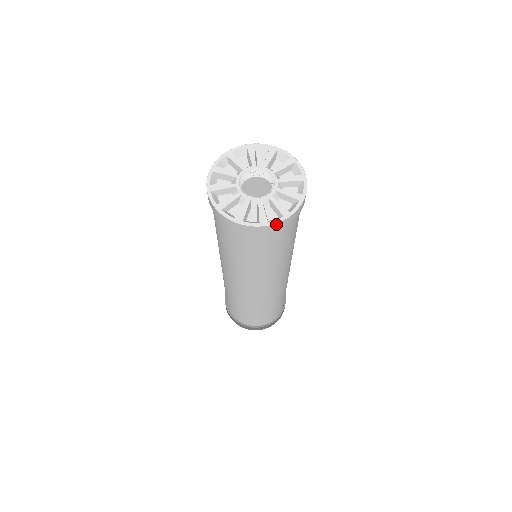
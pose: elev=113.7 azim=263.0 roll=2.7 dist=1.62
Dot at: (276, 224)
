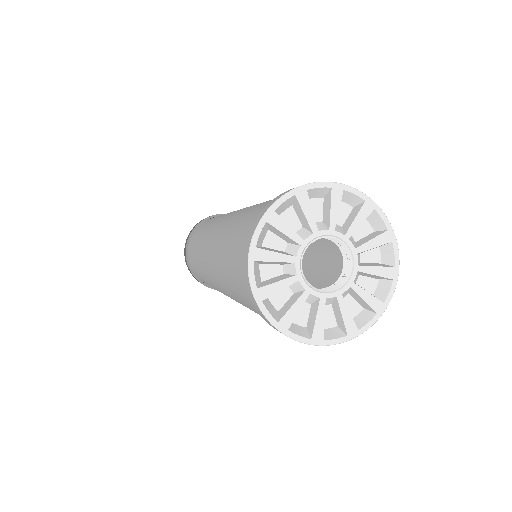
Dot at: (391, 295)
